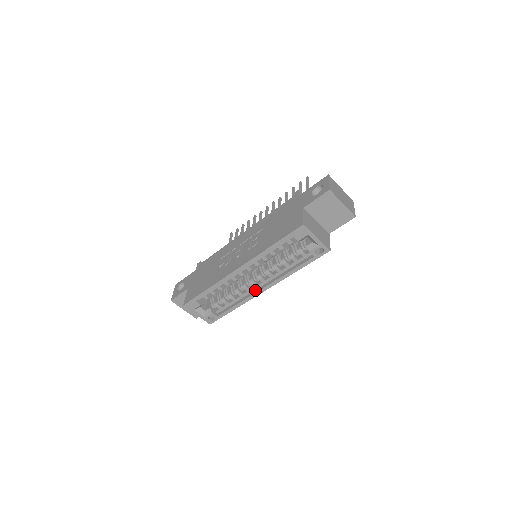
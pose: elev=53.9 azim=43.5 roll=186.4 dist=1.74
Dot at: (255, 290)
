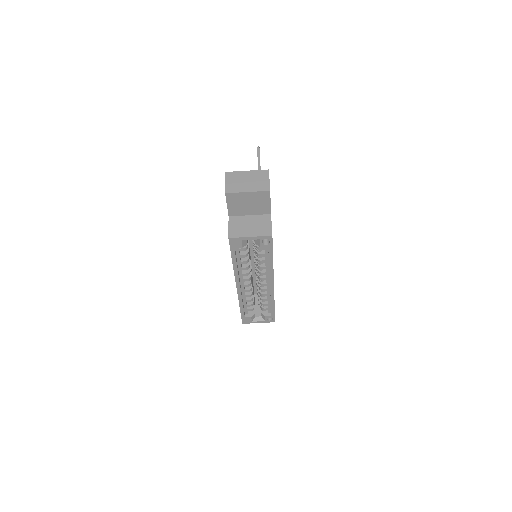
Dot at: (269, 287)
